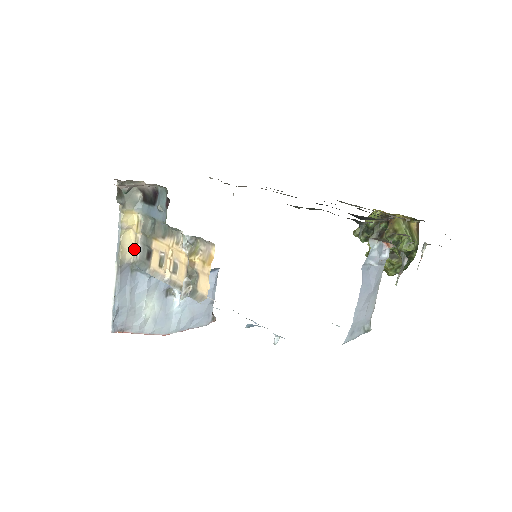
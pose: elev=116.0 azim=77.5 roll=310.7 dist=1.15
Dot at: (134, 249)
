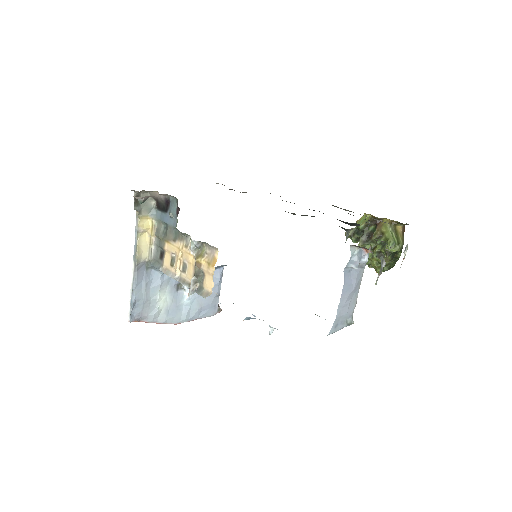
Dot at: (149, 250)
